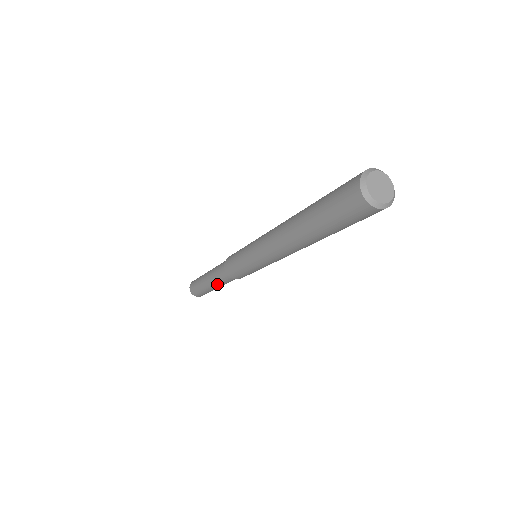
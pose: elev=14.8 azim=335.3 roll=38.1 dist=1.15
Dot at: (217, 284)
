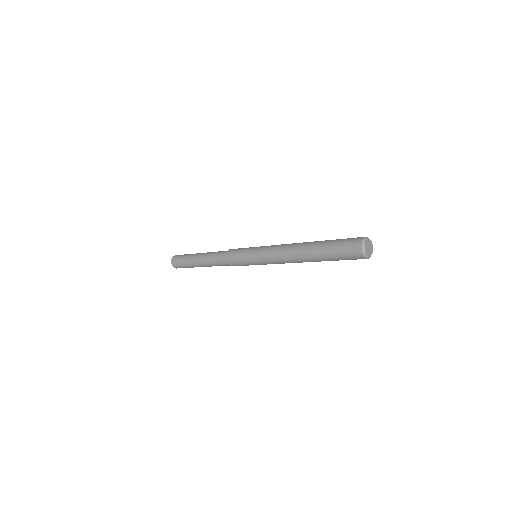
Dot at: (211, 266)
